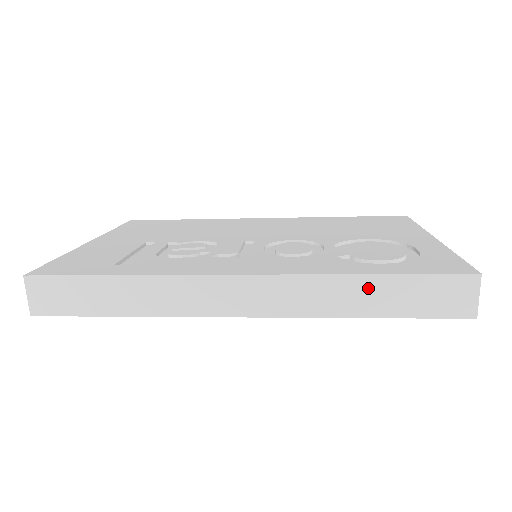
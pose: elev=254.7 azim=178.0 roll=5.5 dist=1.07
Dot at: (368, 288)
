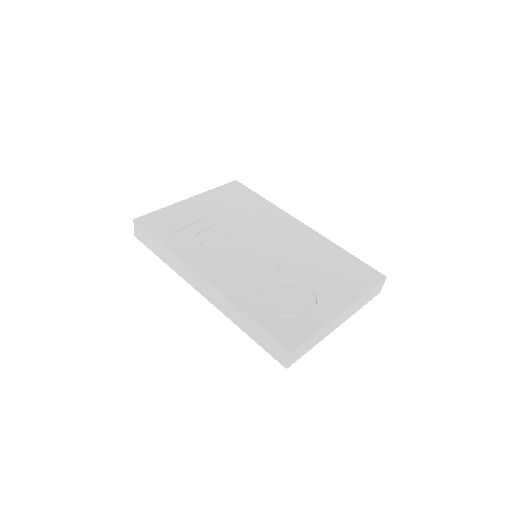
Dot at: (247, 321)
